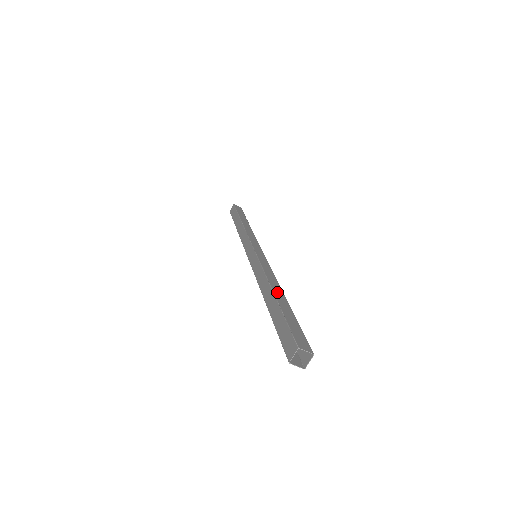
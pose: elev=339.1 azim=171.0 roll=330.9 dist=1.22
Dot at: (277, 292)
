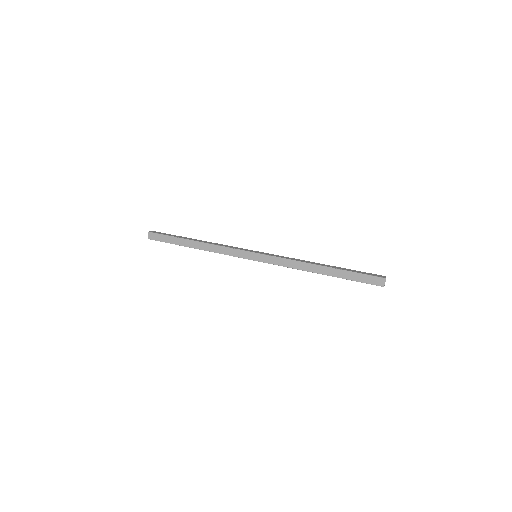
Dot at: (323, 265)
